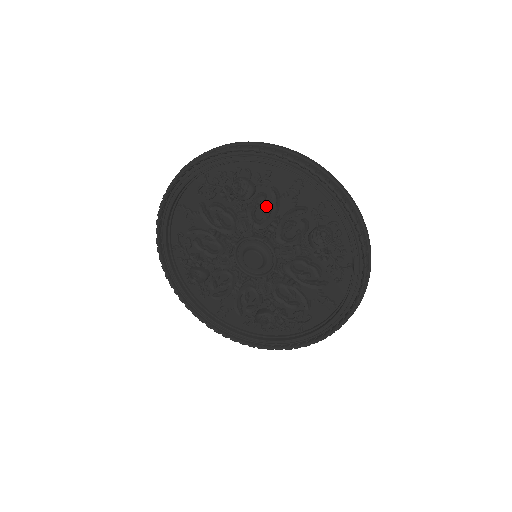
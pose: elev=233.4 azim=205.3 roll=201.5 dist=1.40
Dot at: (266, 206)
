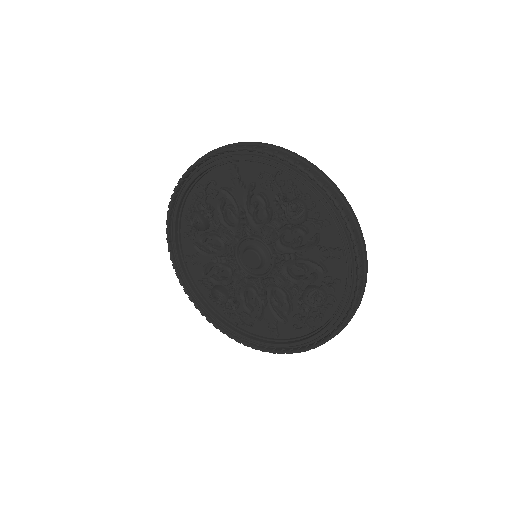
Dot at: (300, 240)
